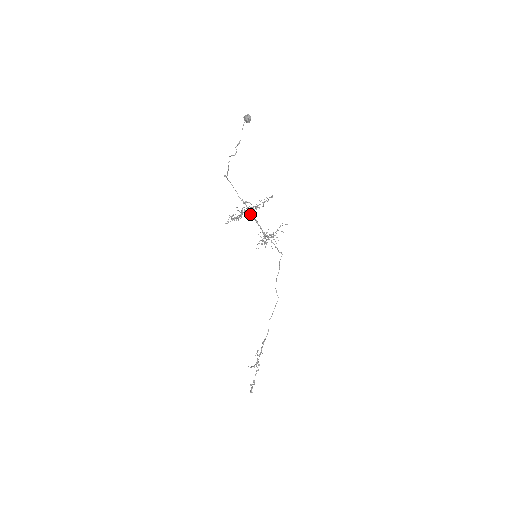
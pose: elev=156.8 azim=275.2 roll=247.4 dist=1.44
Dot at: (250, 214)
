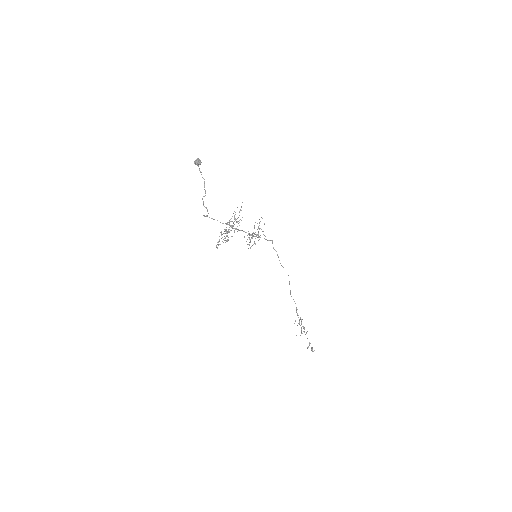
Dot at: (236, 229)
